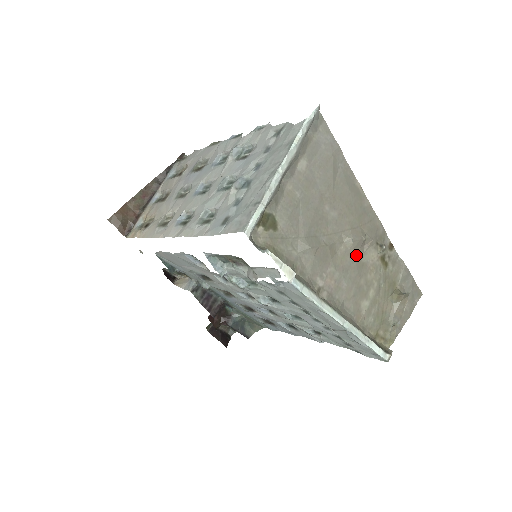
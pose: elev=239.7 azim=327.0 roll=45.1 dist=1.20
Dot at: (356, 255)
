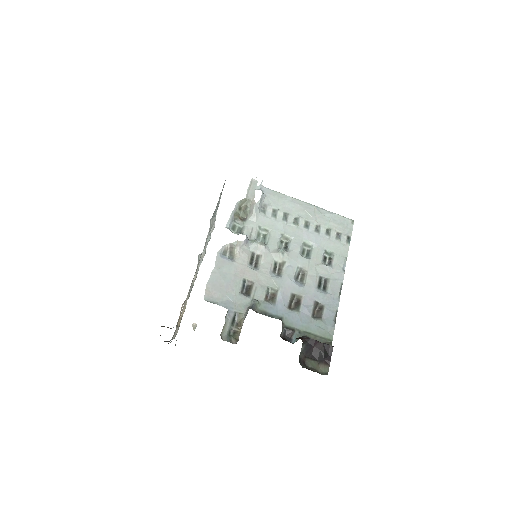
Dot at: occluded
